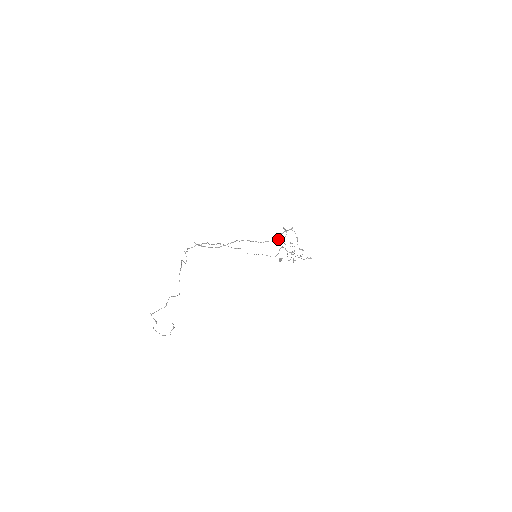
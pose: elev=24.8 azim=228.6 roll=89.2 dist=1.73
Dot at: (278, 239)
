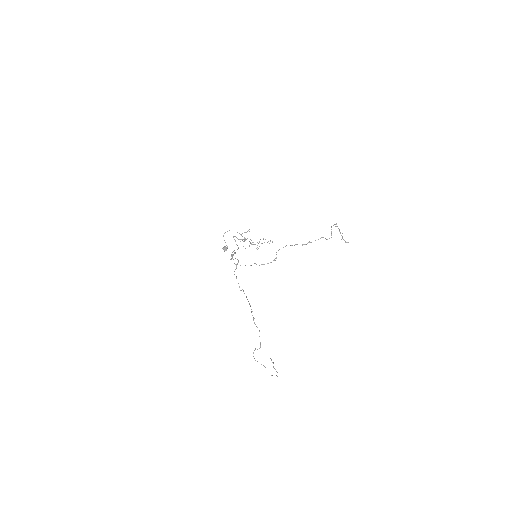
Dot at: (323, 237)
